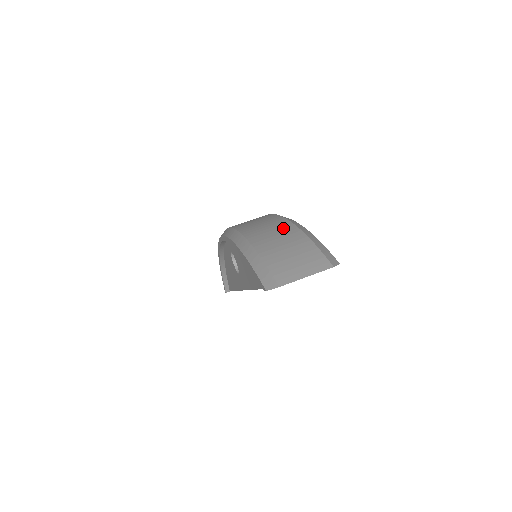
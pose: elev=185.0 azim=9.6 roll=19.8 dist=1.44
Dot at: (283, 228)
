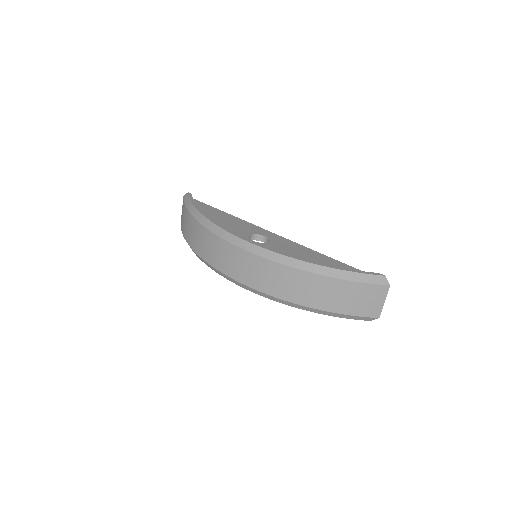
Dot at: (325, 285)
